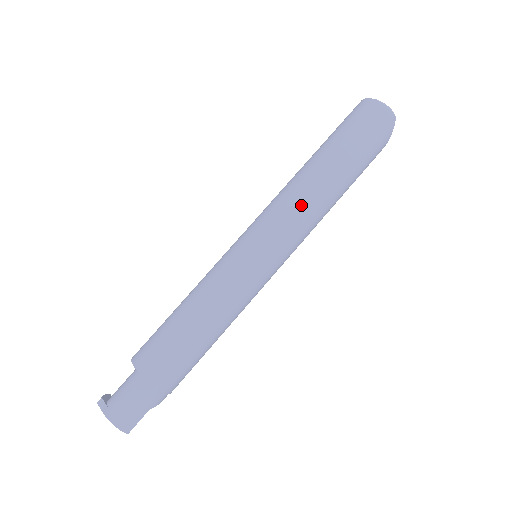
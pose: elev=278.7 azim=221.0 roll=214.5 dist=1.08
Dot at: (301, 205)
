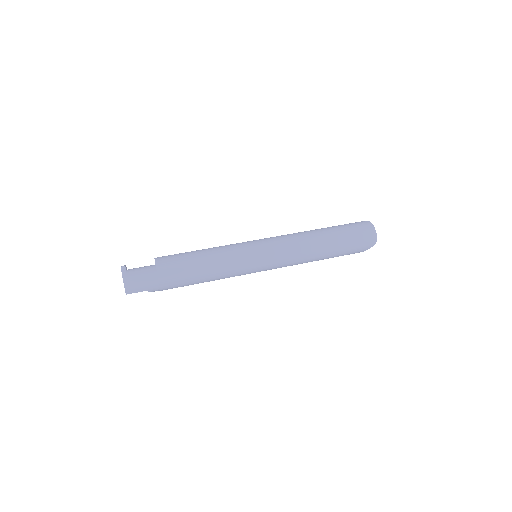
Dot at: (299, 250)
